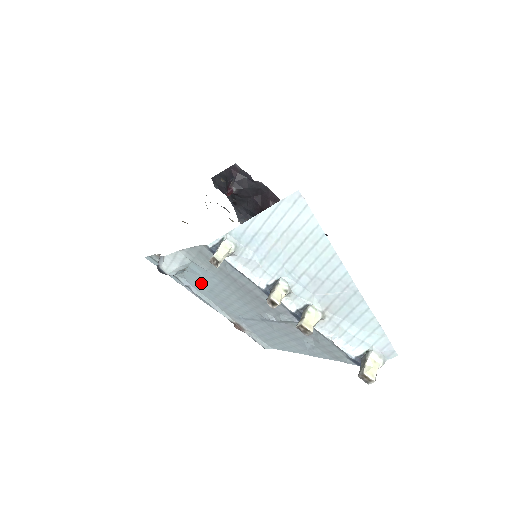
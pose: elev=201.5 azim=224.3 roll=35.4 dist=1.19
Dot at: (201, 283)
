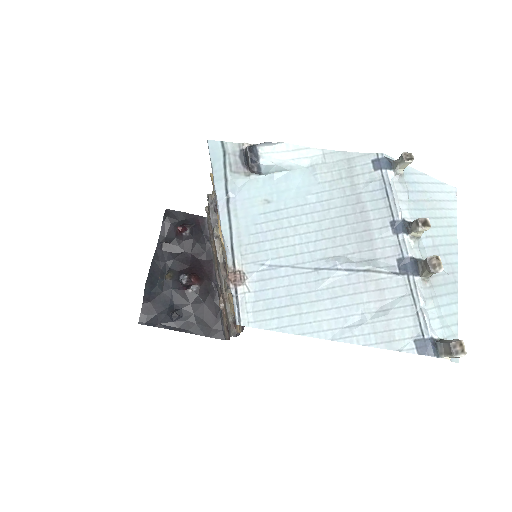
Dot at: (269, 198)
